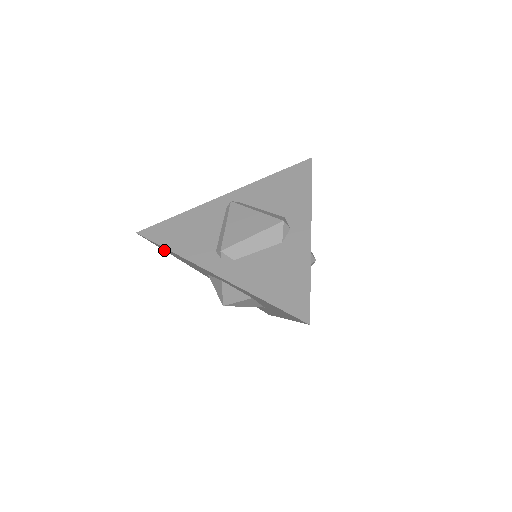
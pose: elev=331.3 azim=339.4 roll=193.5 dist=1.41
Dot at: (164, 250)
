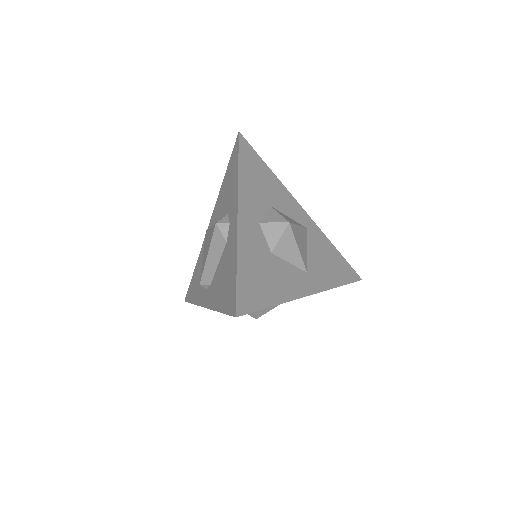
Dot at: occluded
